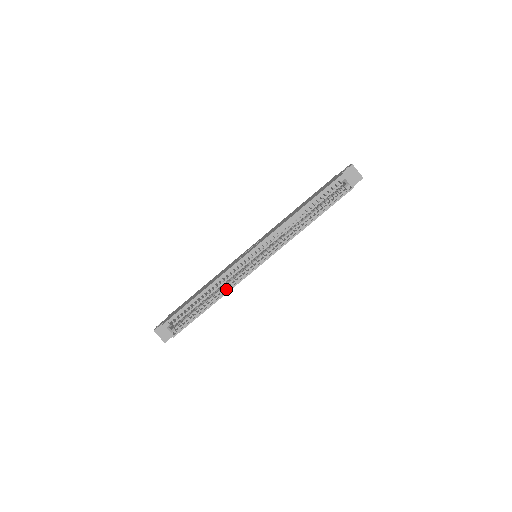
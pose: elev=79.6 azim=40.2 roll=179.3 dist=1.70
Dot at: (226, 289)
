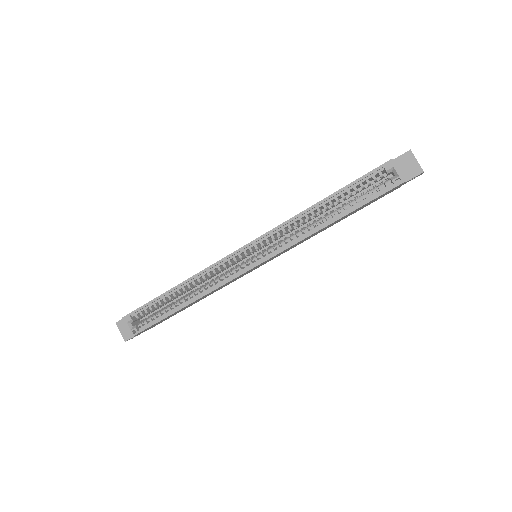
Dot at: (206, 290)
